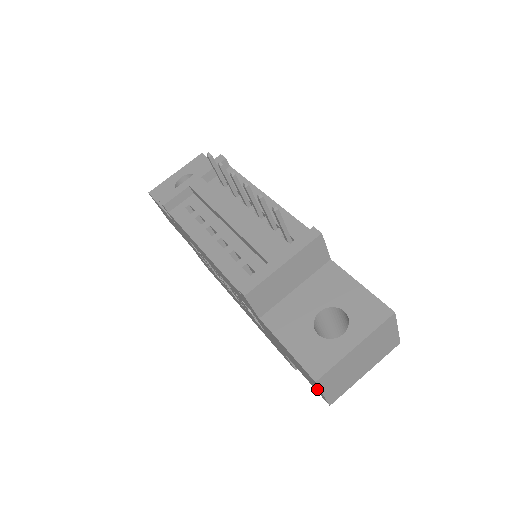
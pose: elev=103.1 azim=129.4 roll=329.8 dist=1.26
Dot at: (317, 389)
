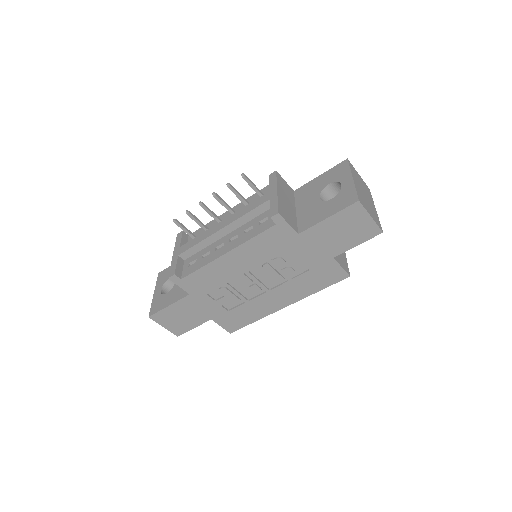
Dot at: (366, 226)
